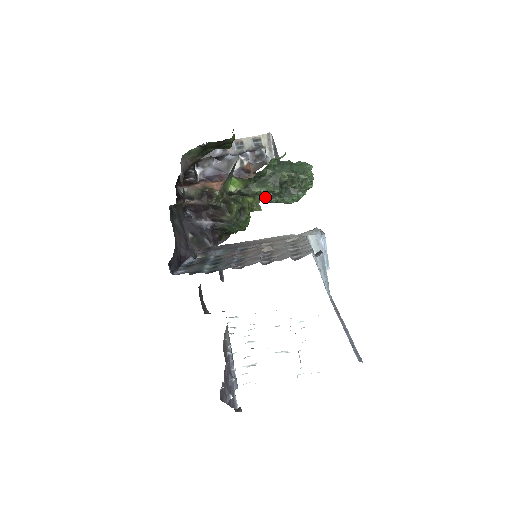
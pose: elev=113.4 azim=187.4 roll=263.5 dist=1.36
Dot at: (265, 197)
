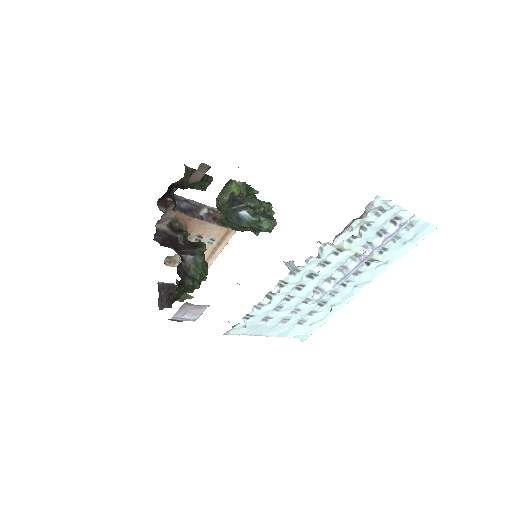
Dot at: (254, 211)
